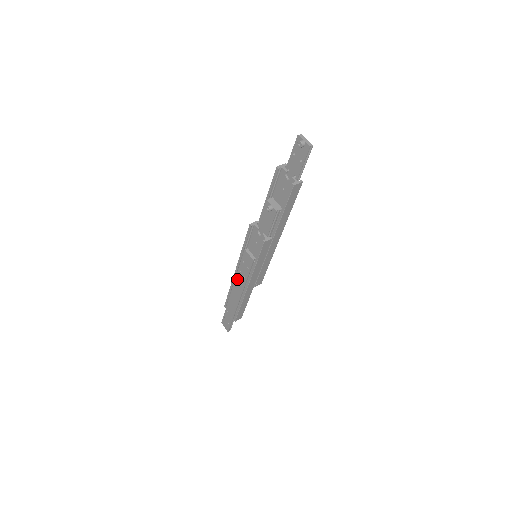
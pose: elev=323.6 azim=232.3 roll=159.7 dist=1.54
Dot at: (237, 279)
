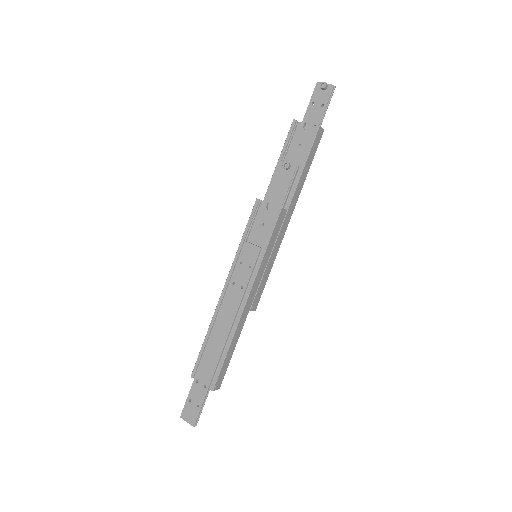
Dot at: (226, 301)
